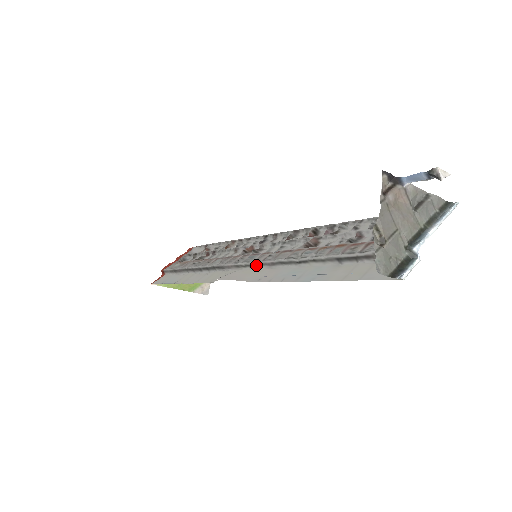
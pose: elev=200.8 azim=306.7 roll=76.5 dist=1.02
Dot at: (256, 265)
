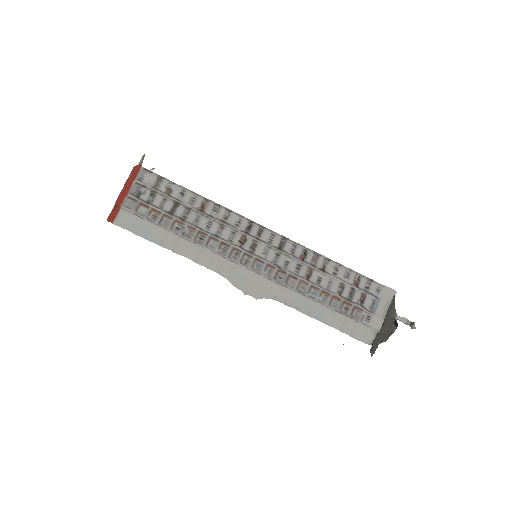
Dot at: (266, 278)
